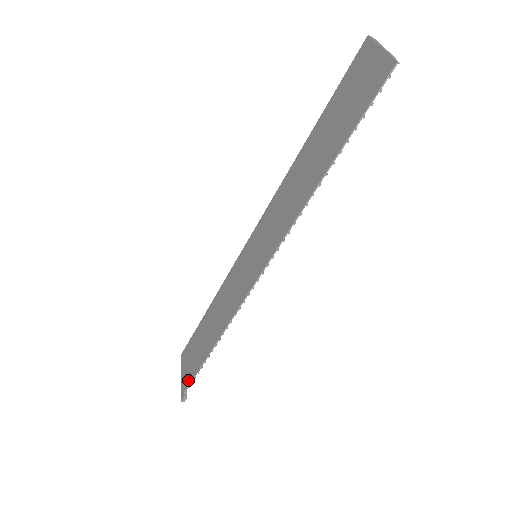
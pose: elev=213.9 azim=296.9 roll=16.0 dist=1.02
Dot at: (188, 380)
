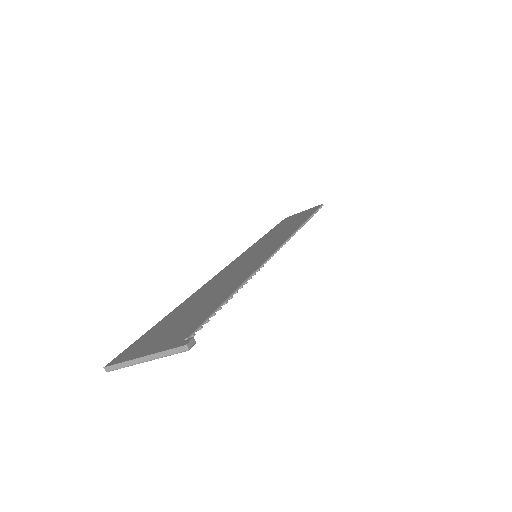
Dot at: (189, 329)
